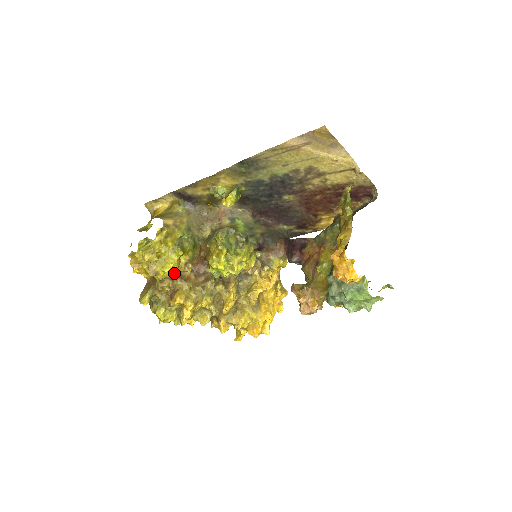
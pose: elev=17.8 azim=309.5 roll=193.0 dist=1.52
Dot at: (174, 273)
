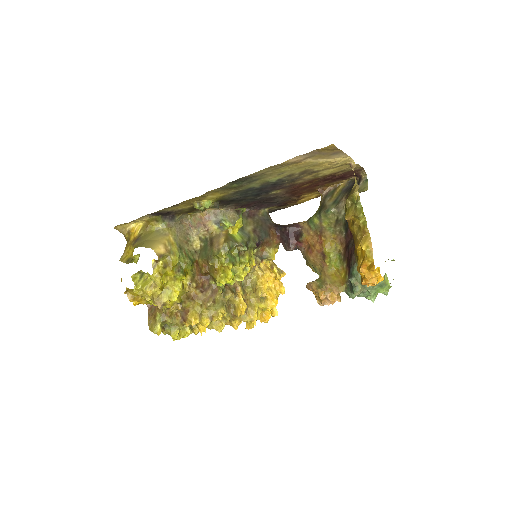
Dot at: (180, 296)
